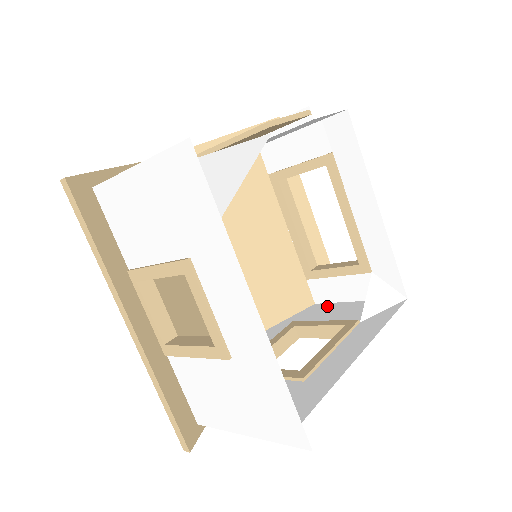
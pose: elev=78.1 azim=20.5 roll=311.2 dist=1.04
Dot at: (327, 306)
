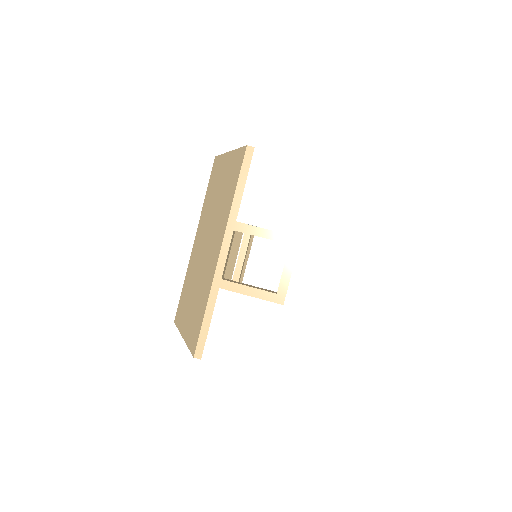
Dot at: occluded
